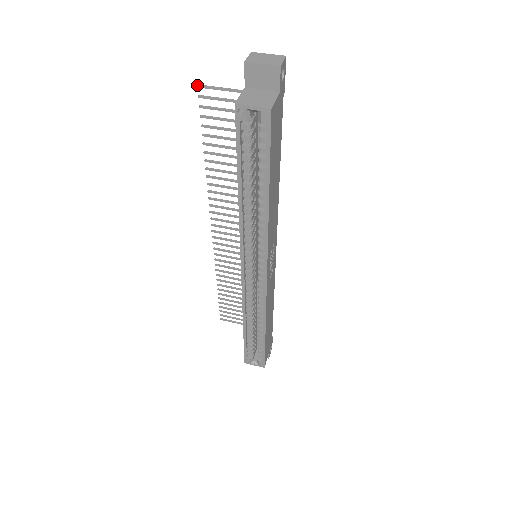
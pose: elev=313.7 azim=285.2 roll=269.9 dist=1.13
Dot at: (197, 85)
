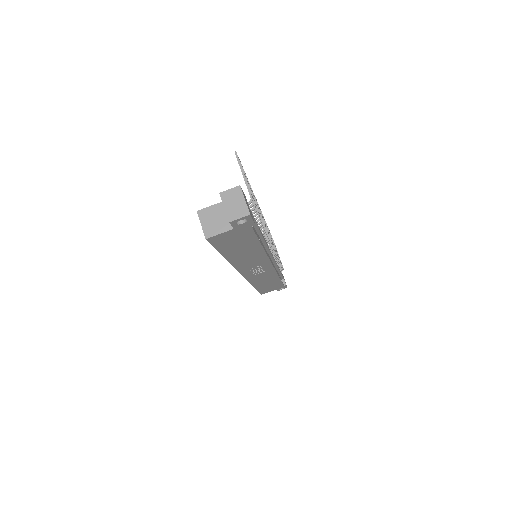
Dot at: (235, 152)
